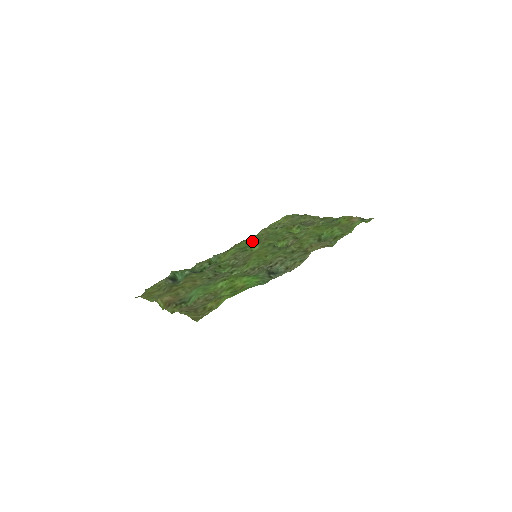
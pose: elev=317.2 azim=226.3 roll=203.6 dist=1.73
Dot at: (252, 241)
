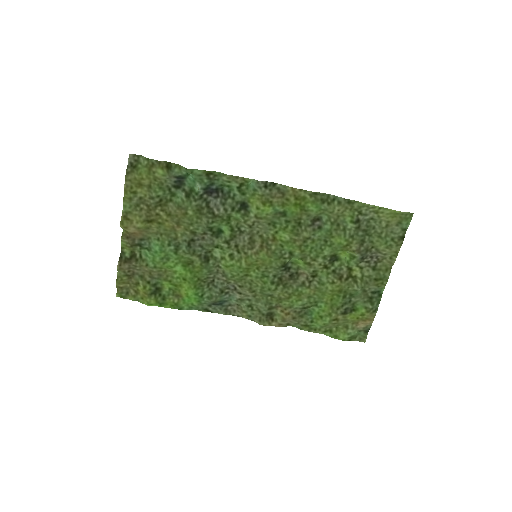
Dot at: (304, 215)
